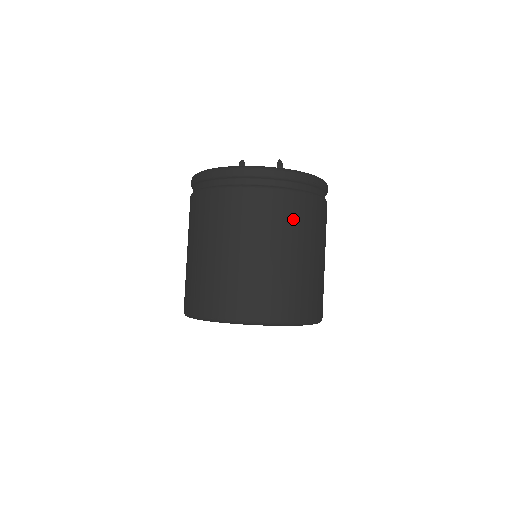
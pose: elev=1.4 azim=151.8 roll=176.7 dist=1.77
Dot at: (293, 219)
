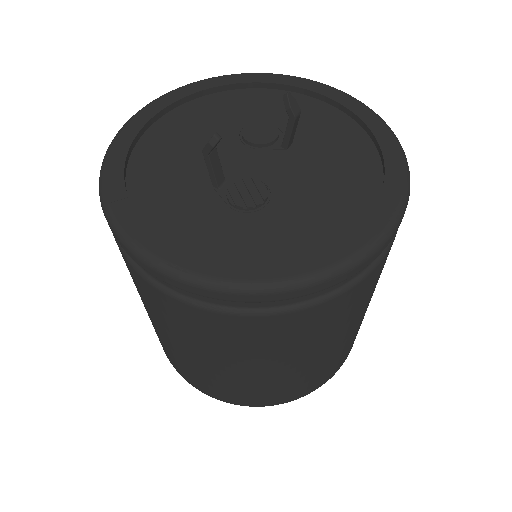
Dot at: occluded
